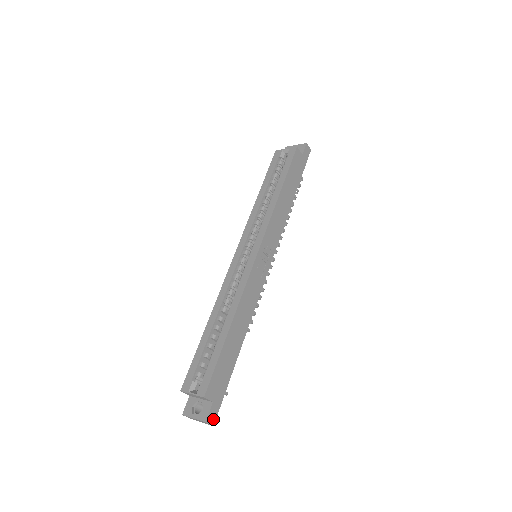
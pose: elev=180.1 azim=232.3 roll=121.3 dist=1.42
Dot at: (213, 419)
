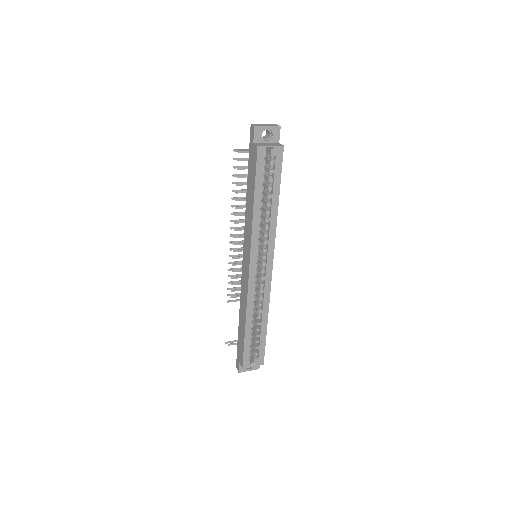
Dot at: occluded
